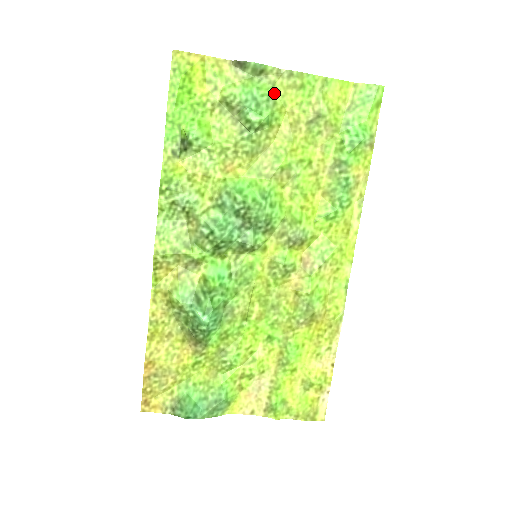
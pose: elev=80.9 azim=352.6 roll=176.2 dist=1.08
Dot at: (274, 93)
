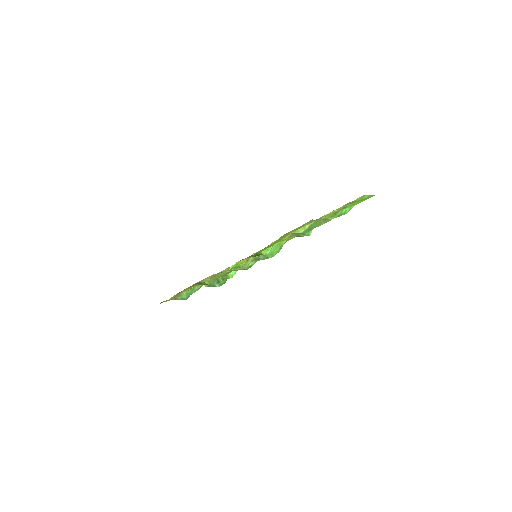
Dot at: (321, 218)
